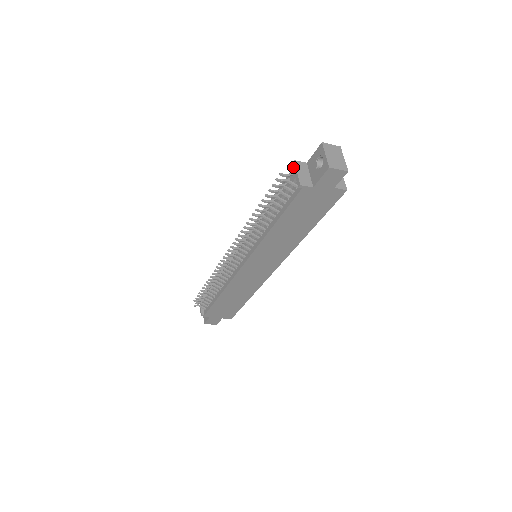
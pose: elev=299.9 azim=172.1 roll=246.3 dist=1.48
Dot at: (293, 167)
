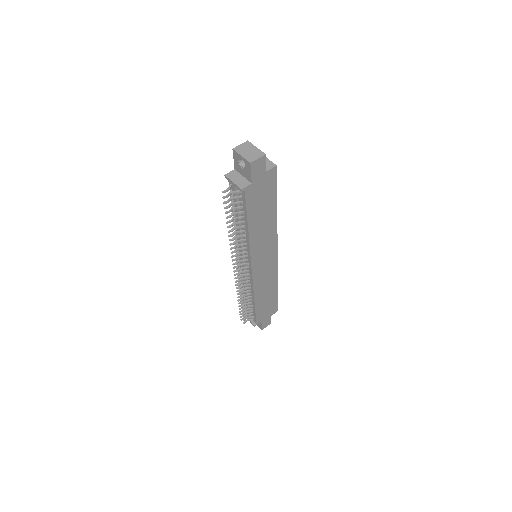
Dot at: occluded
